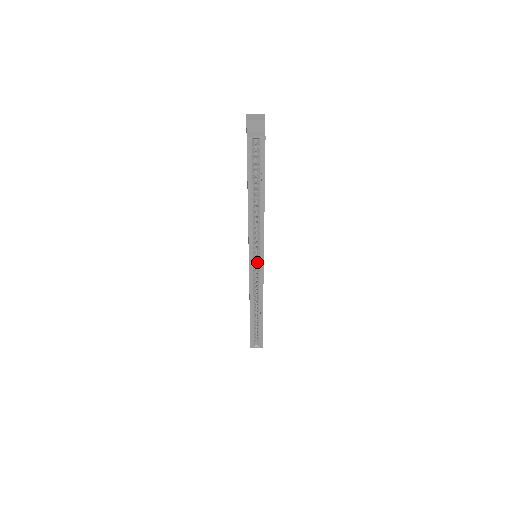
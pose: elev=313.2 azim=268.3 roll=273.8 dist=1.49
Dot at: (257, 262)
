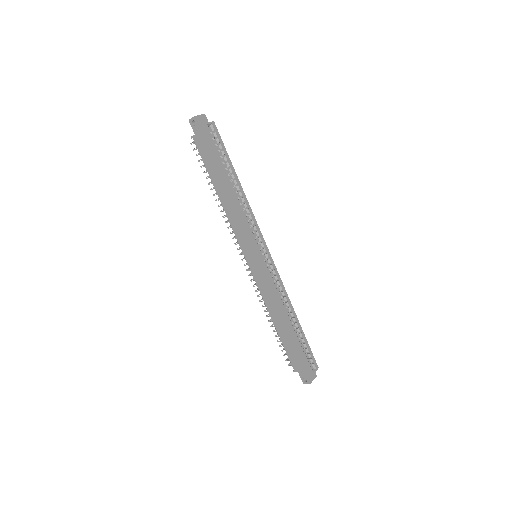
Dot at: (262, 255)
